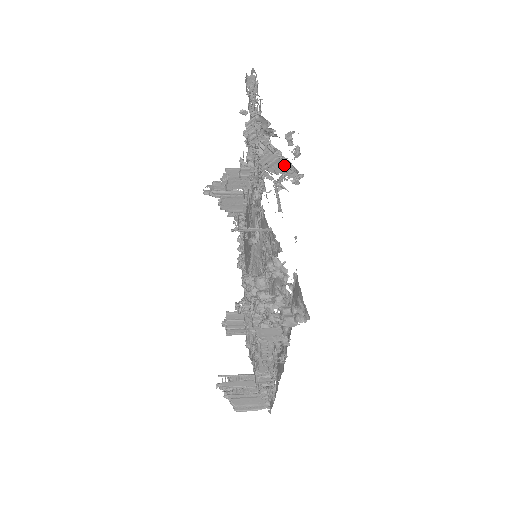
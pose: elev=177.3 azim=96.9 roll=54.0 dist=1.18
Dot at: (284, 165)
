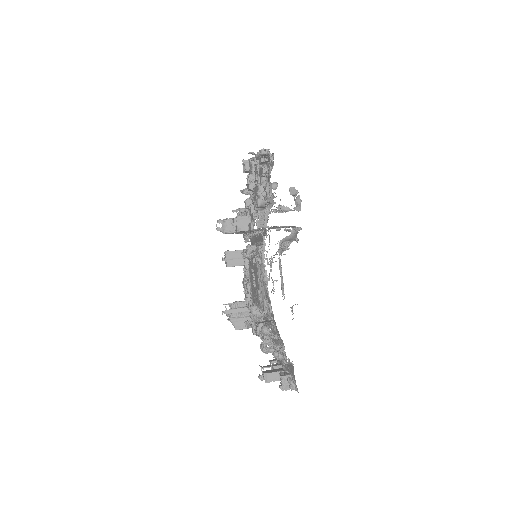
Dot at: (287, 226)
